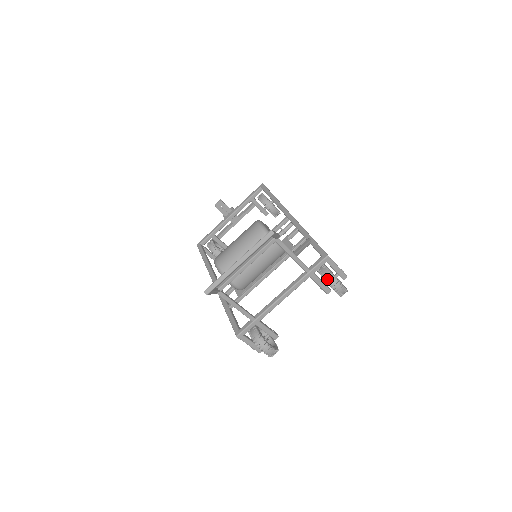
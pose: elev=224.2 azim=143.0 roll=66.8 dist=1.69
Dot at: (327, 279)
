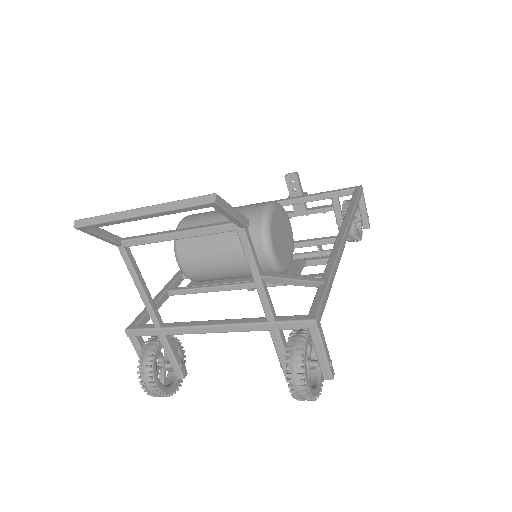
Dot at: (289, 355)
